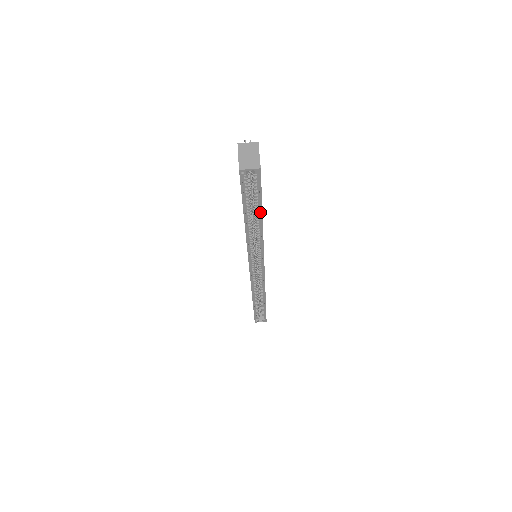
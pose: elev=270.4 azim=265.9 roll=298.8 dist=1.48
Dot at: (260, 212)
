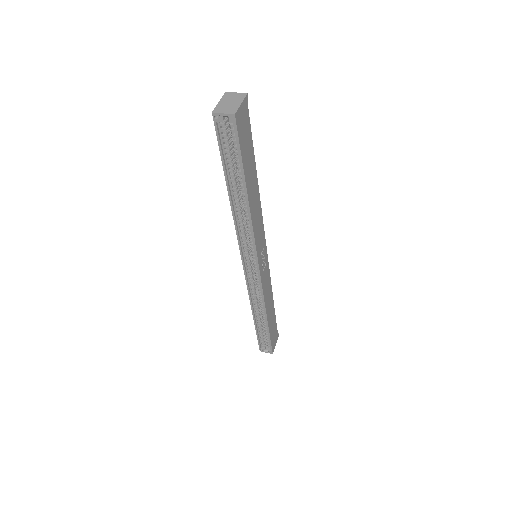
Dot at: (243, 182)
